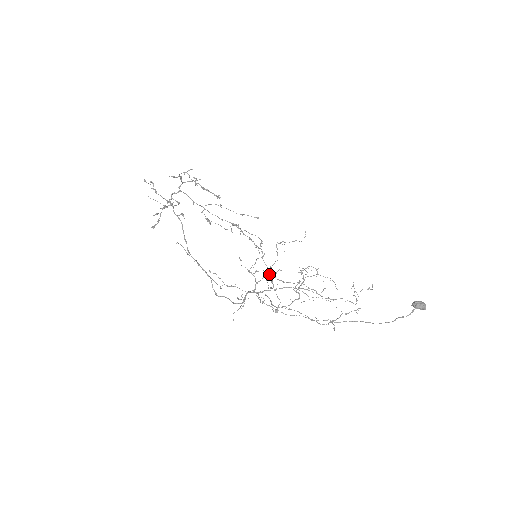
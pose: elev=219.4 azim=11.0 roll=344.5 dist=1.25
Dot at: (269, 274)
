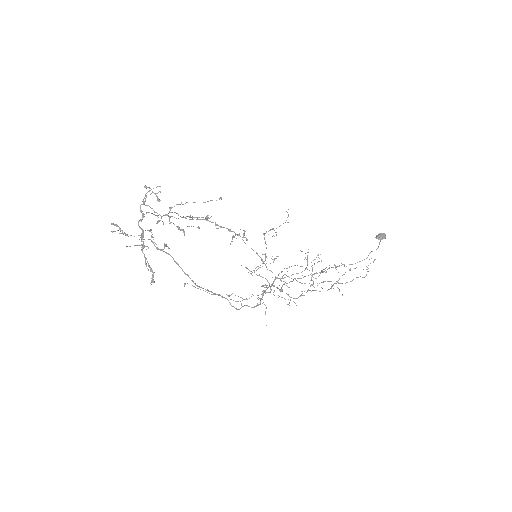
Dot at: (283, 275)
